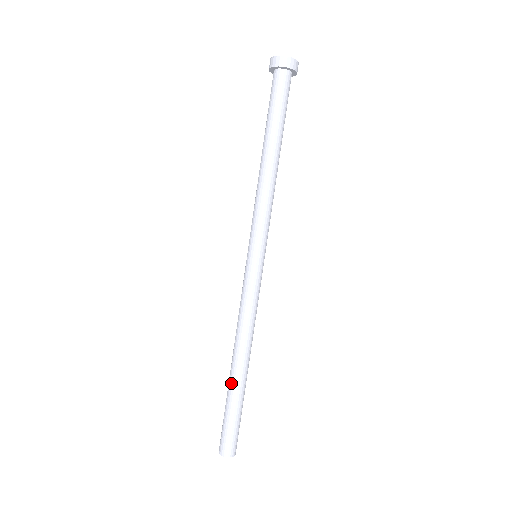
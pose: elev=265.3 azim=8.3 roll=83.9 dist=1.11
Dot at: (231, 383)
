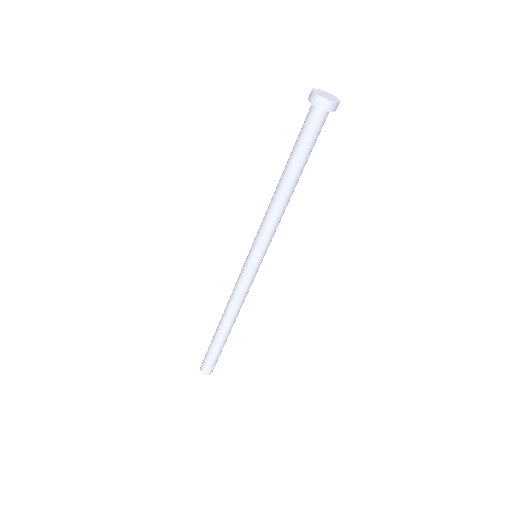
Dot at: (221, 338)
